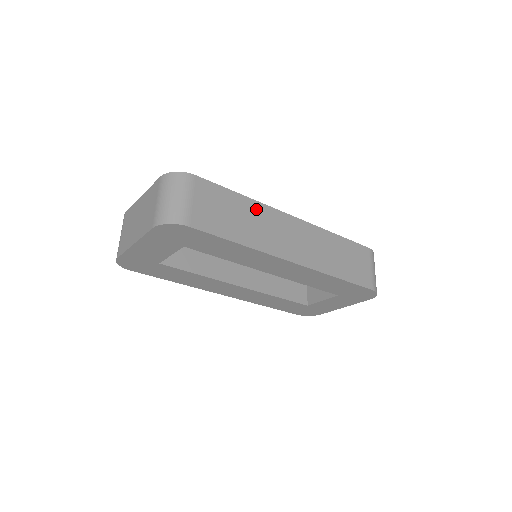
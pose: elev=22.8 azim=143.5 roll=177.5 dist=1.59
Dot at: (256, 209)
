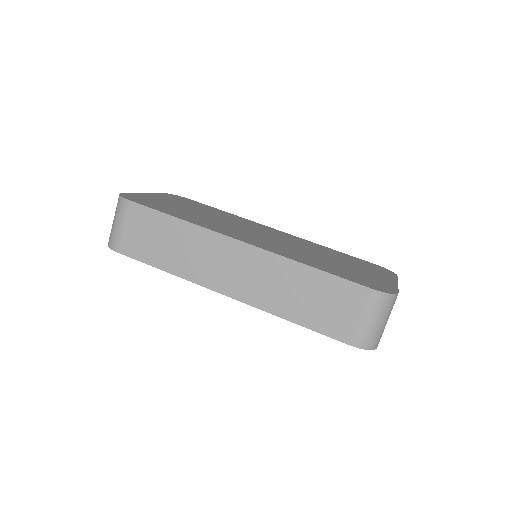
Dot at: (191, 234)
